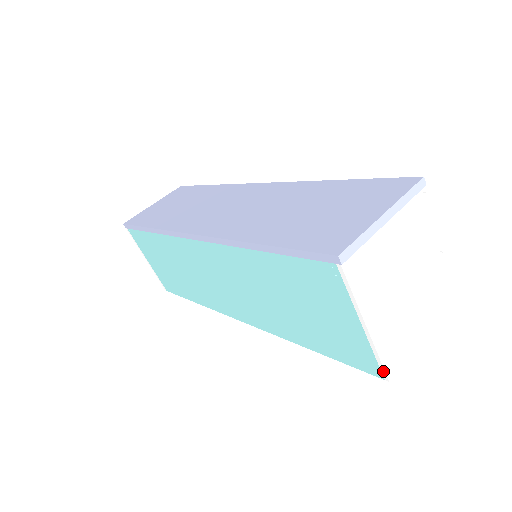
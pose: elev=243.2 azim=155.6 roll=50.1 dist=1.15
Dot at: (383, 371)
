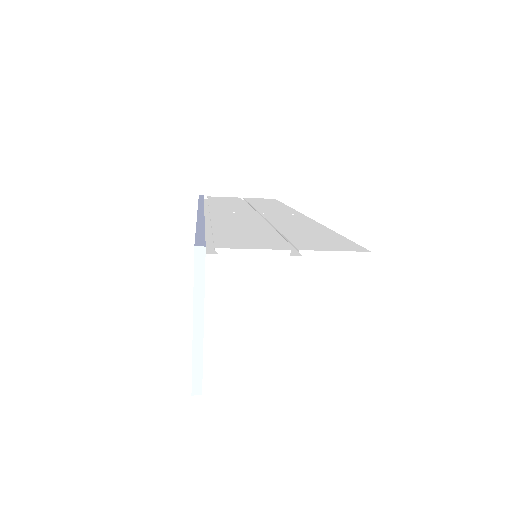
Dot at: (341, 391)
